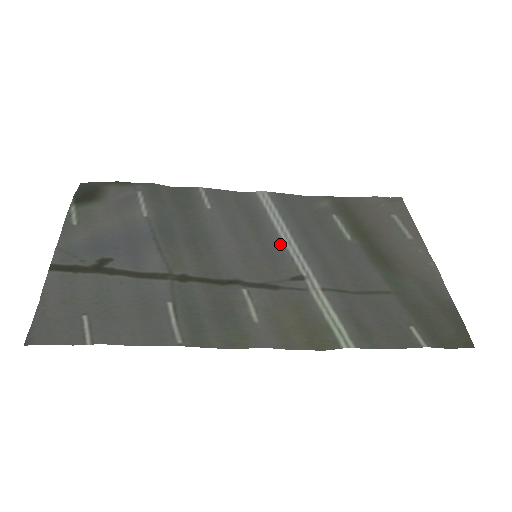
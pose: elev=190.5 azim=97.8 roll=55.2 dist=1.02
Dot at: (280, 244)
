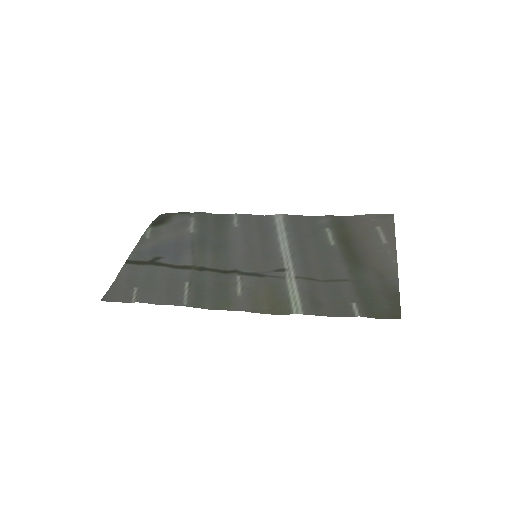
Dot at: (277, 249)
